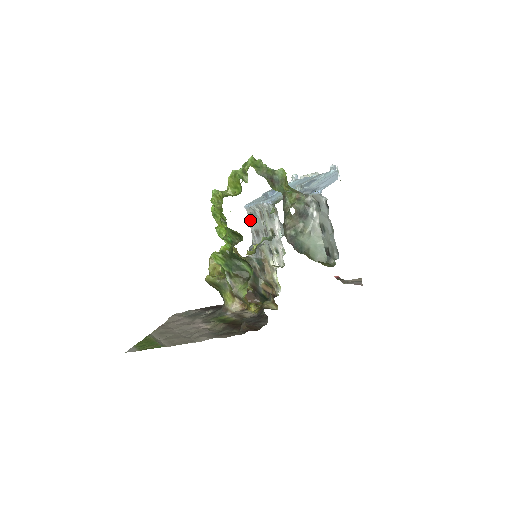
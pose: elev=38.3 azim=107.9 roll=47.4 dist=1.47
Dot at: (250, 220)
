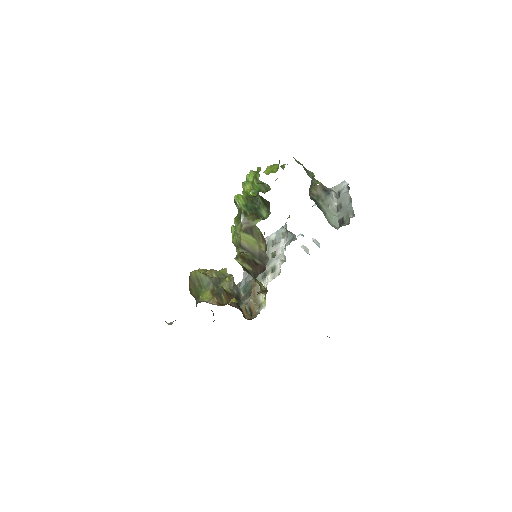
Dot at: occluded
